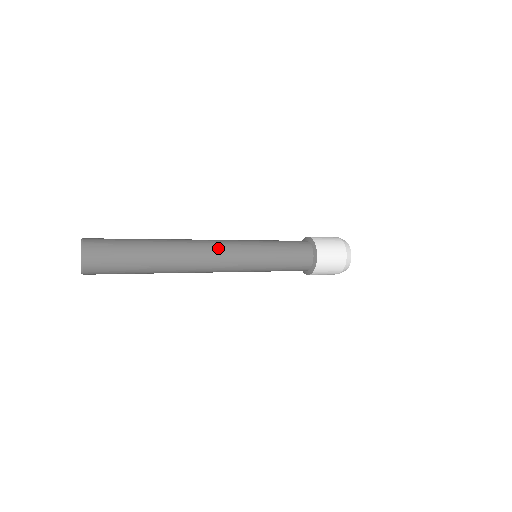
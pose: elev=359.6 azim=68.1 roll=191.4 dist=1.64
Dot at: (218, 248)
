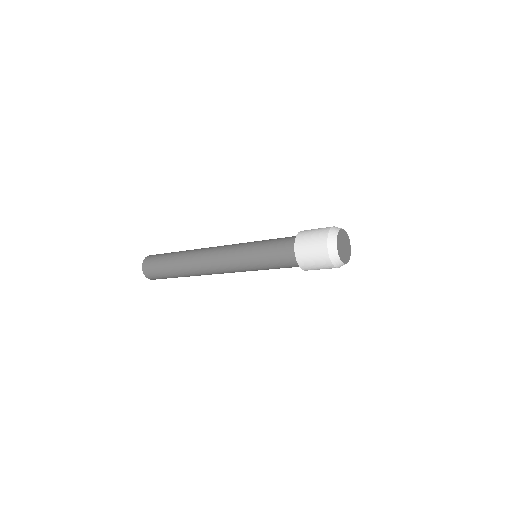
Dot at: (215, 257)
